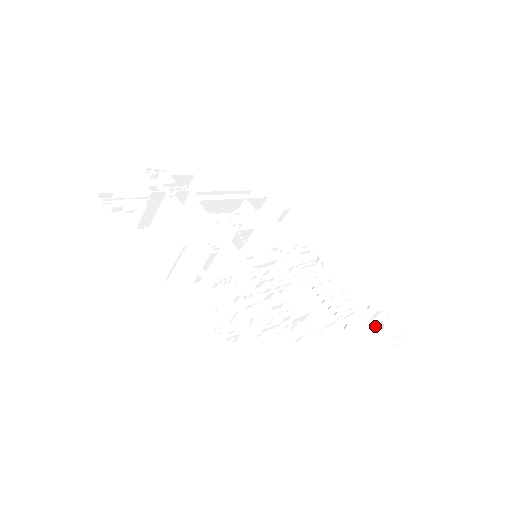
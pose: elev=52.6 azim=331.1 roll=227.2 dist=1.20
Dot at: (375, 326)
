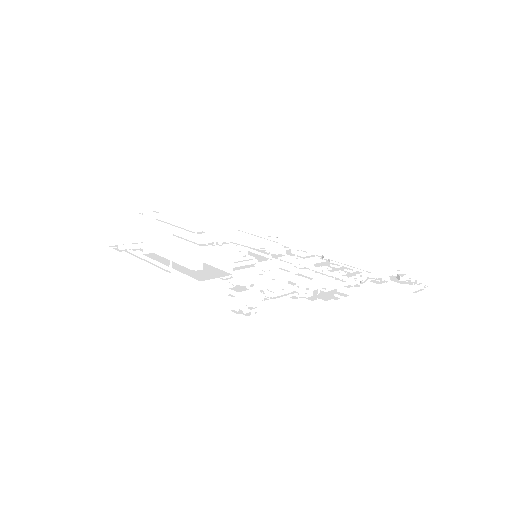
Dot at: (392, 280)
